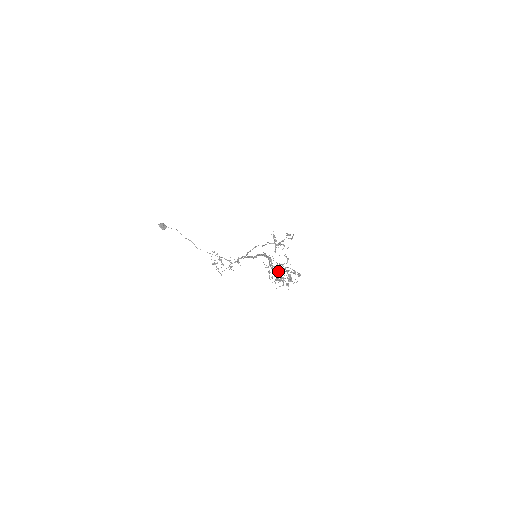
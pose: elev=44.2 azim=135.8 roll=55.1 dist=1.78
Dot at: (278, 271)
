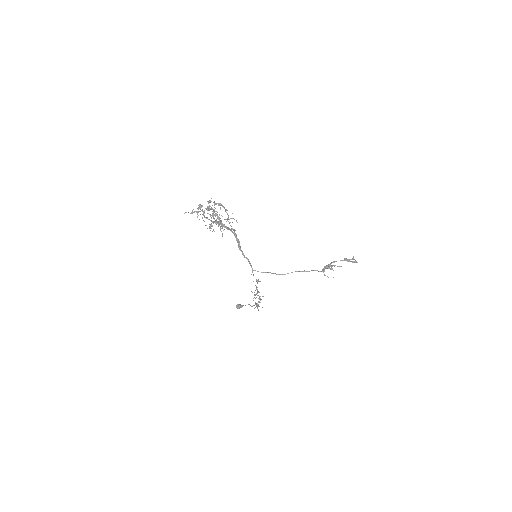
Dot at: (203, 213)
